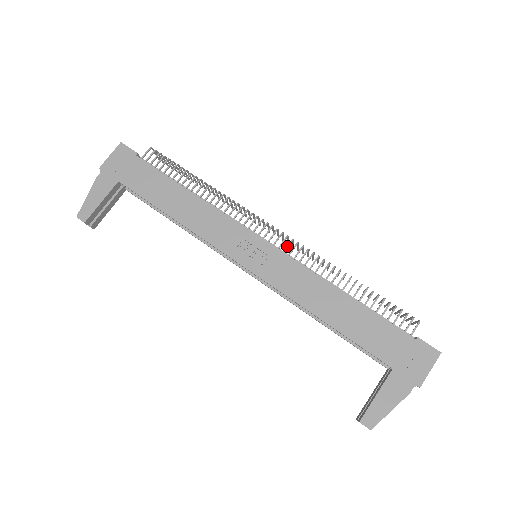
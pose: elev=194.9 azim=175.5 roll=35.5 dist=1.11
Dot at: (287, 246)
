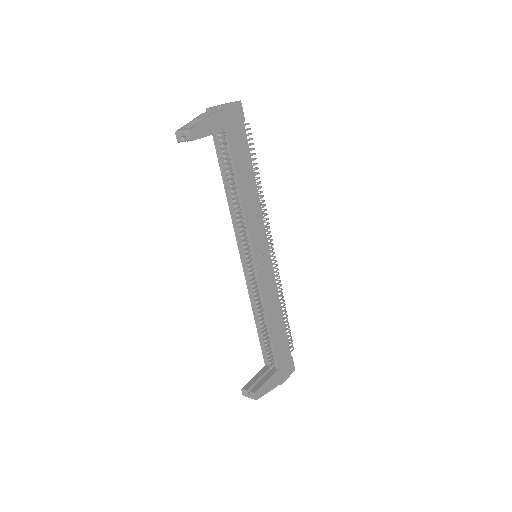
Dot at: (274, 263)
